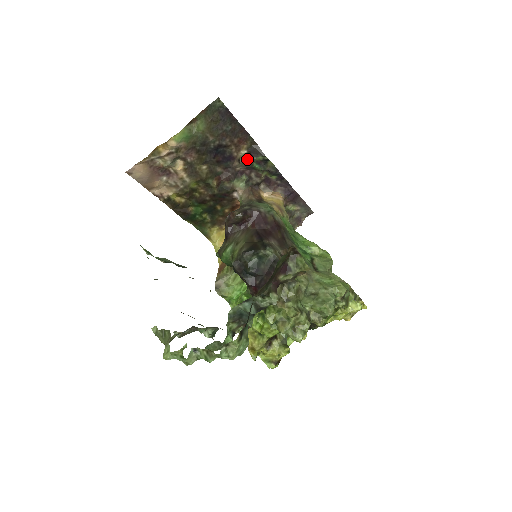
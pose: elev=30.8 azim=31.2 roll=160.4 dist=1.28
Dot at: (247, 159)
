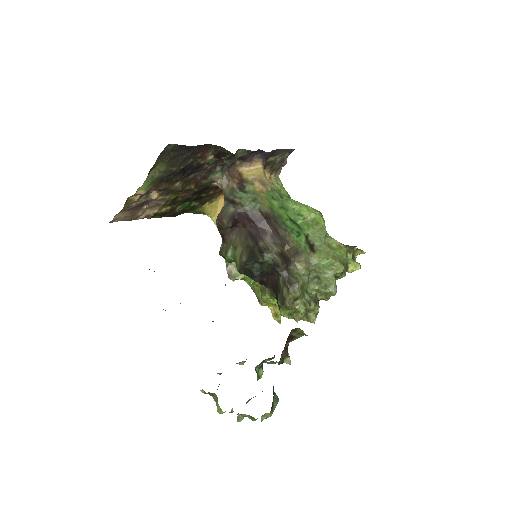
Dot at: (216, 160)
